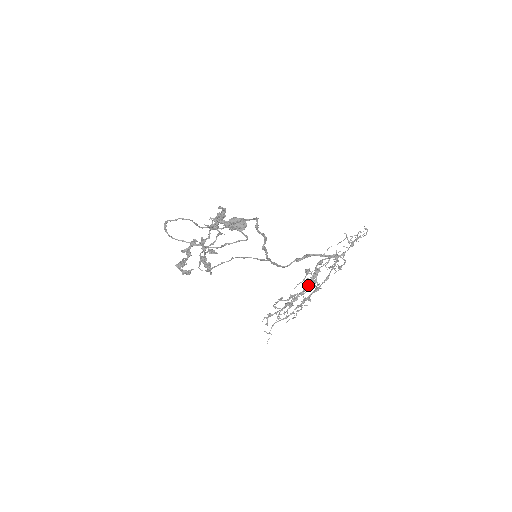
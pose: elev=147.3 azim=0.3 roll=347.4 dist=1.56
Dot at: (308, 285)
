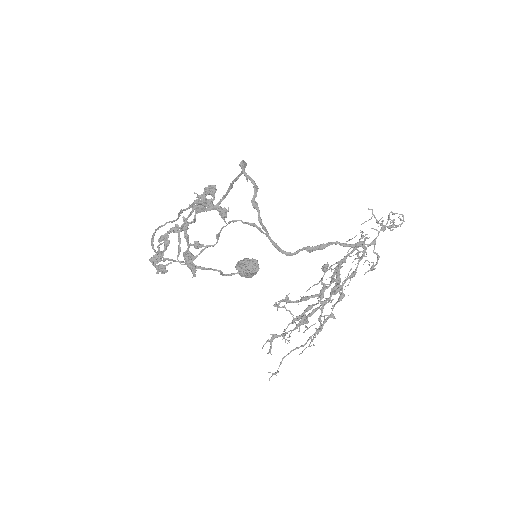
Dot at: (326, 284)
